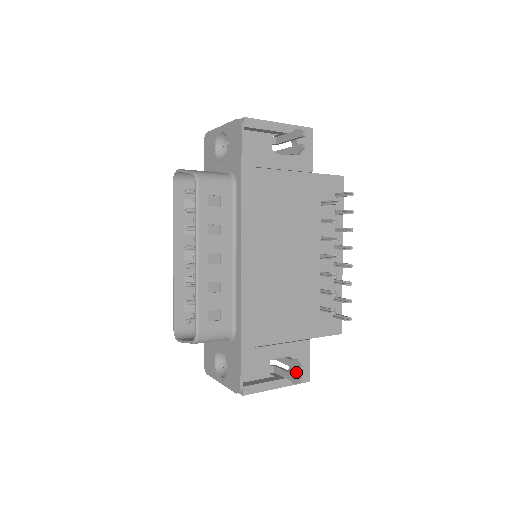
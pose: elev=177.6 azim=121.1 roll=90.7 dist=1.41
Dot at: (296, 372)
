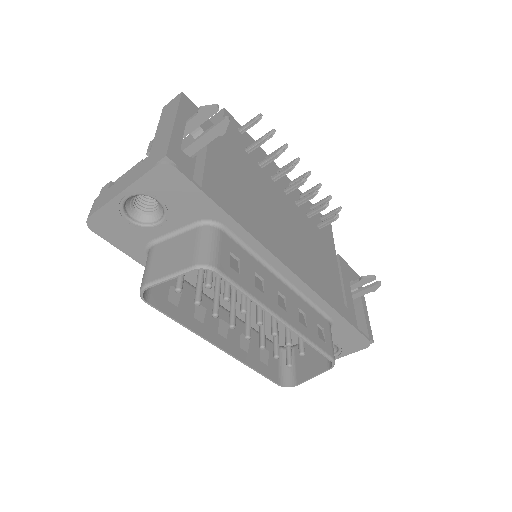
Dot at: occluded
